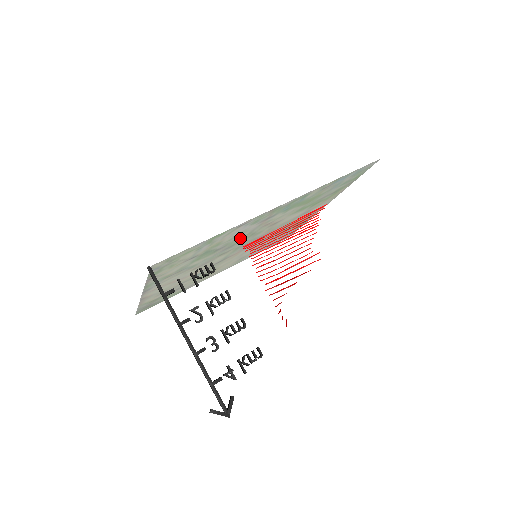
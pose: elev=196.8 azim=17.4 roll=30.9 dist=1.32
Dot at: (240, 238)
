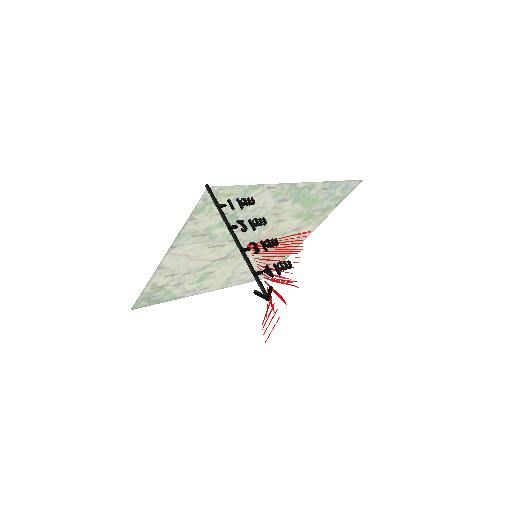
Dot at: occluded
